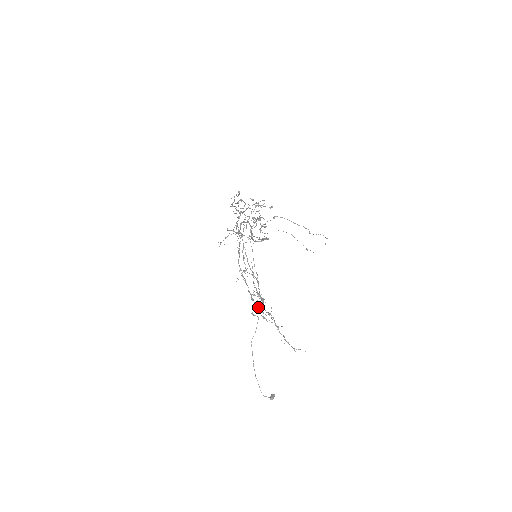
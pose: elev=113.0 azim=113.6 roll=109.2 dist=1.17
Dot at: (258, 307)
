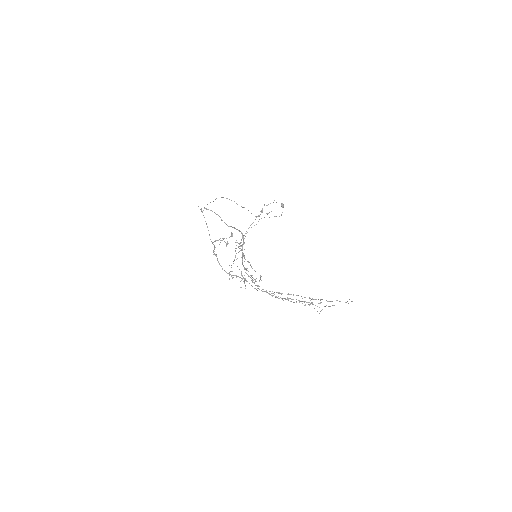
Dot at: occluded
